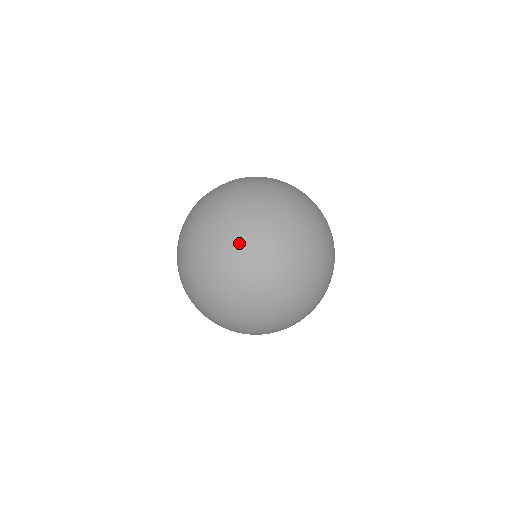
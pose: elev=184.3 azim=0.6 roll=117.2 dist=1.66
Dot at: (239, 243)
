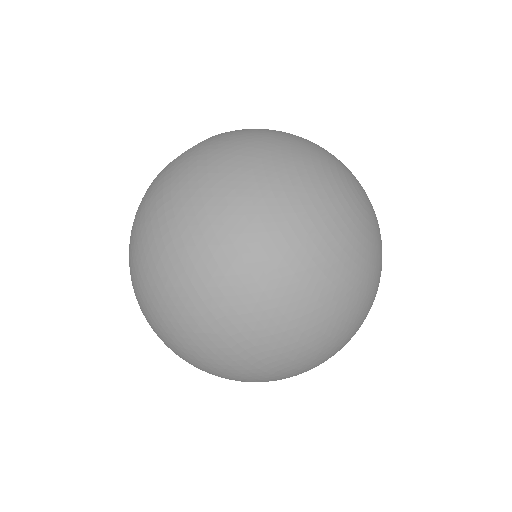
Dot at: (347, 178)
